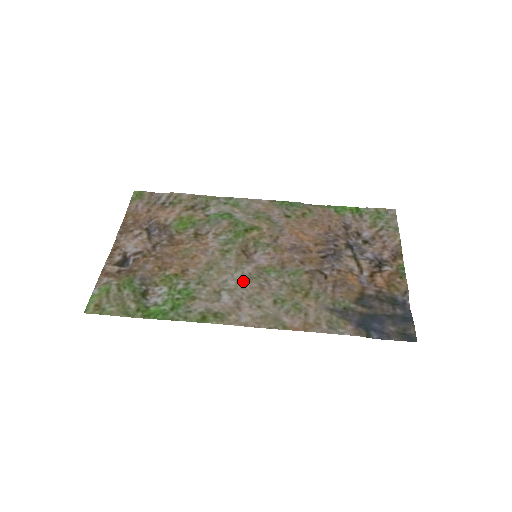
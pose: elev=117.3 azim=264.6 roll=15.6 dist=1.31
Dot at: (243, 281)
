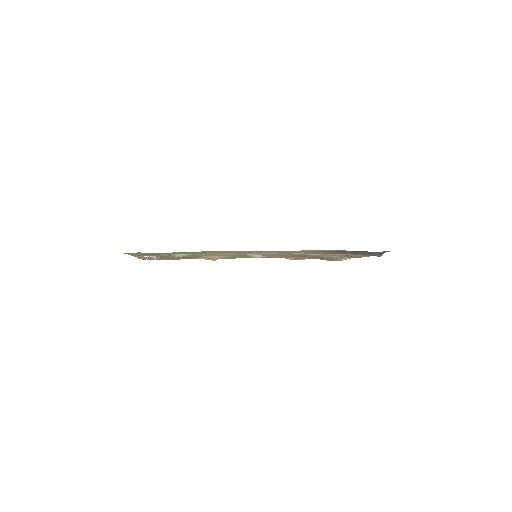
Dot at: occluded
